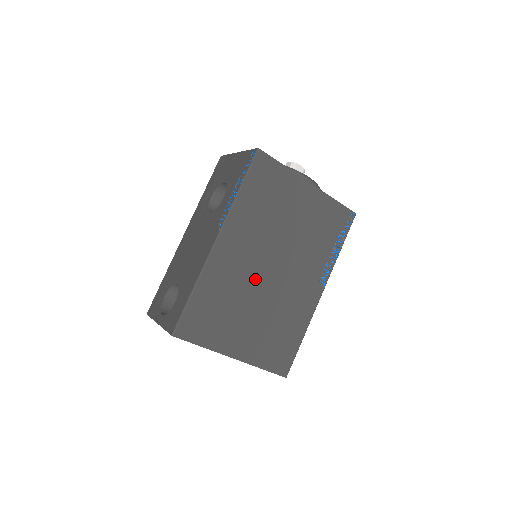
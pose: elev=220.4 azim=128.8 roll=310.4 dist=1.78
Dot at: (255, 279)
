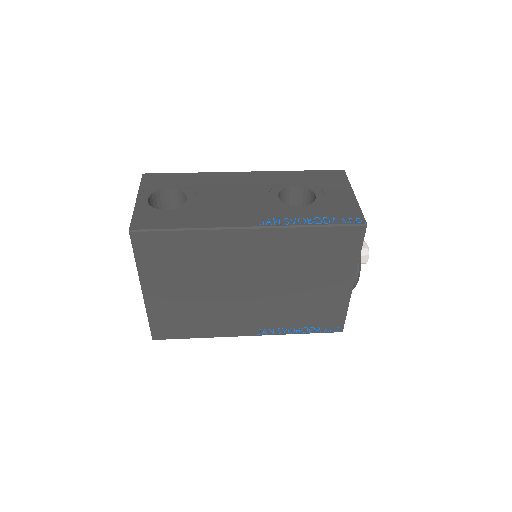
Dot at: (230, 277)
